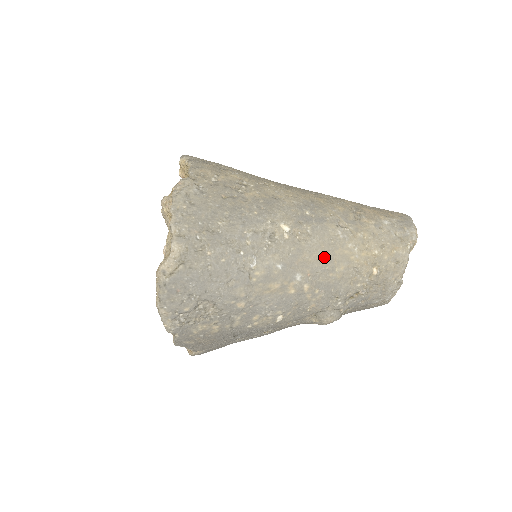
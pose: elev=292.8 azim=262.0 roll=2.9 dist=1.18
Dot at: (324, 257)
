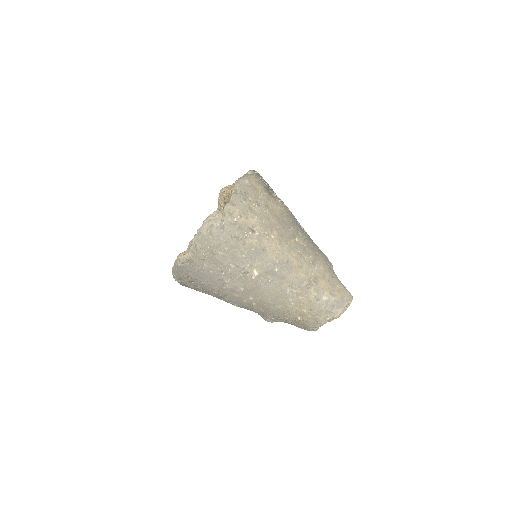
Dot at: (271, 297)
